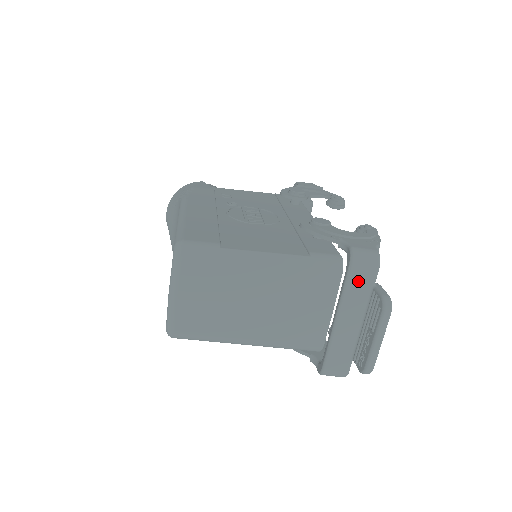
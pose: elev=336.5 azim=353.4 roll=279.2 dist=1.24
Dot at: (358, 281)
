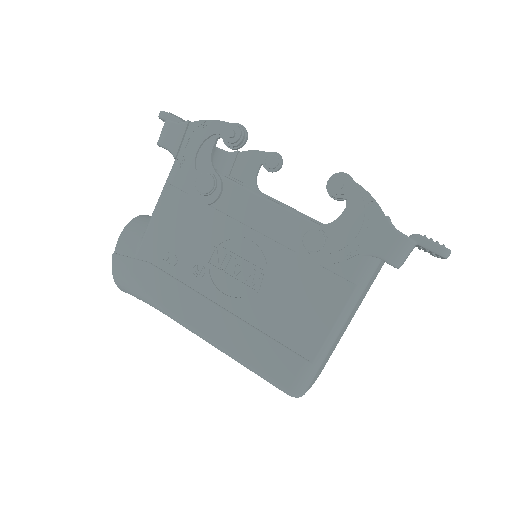
Dot at: occluded
